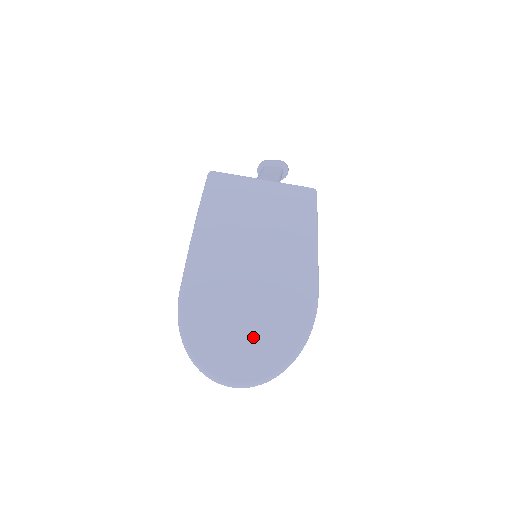
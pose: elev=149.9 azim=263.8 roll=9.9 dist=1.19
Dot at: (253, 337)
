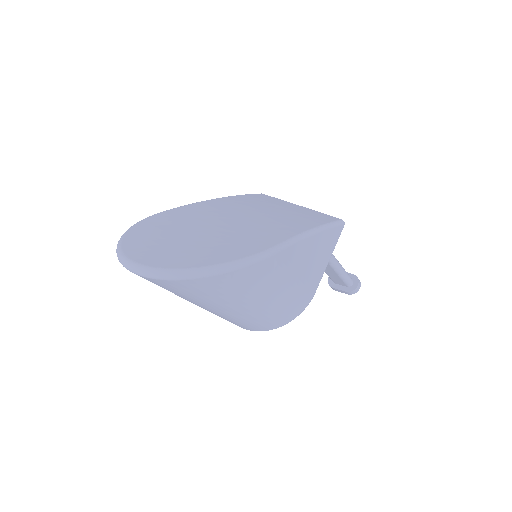
Dot at: (184, 245)
